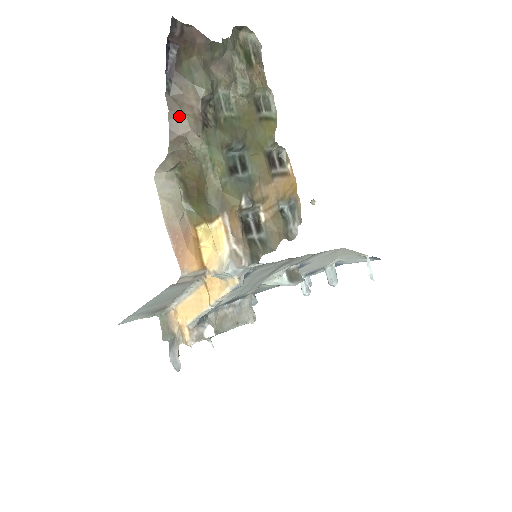
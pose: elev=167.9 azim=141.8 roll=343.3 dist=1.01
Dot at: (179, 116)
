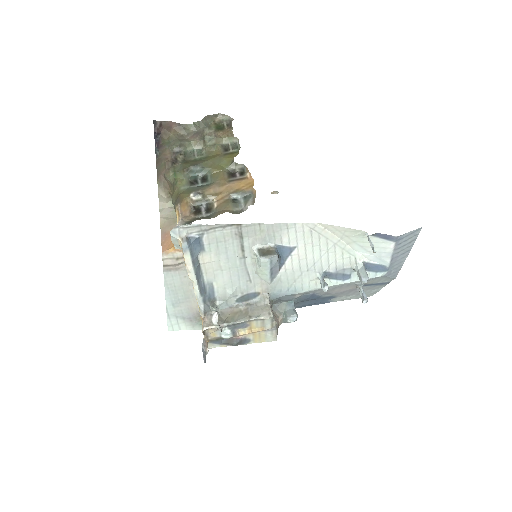
Dot at: (161, 165)
